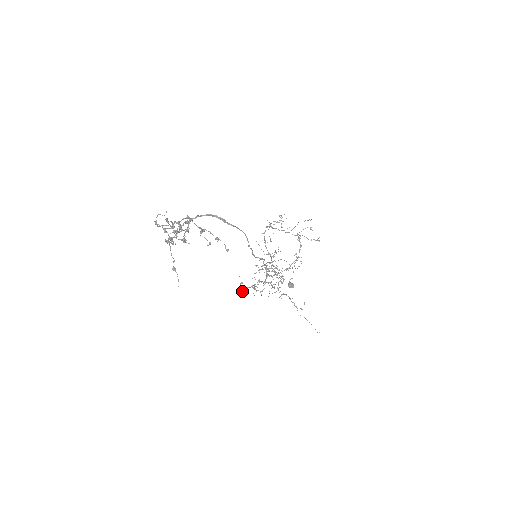
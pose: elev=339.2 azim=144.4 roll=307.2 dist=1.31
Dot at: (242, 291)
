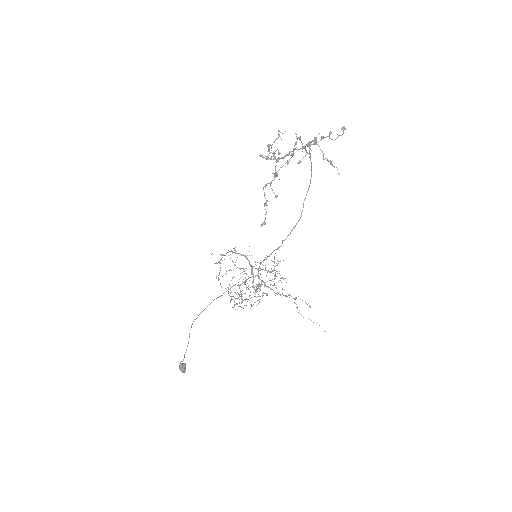
Dot at: occluded
